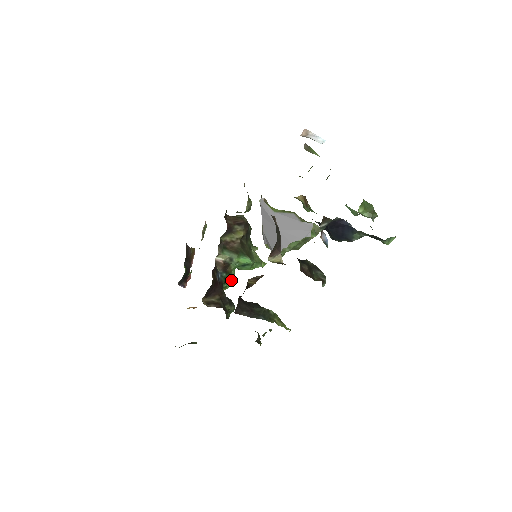
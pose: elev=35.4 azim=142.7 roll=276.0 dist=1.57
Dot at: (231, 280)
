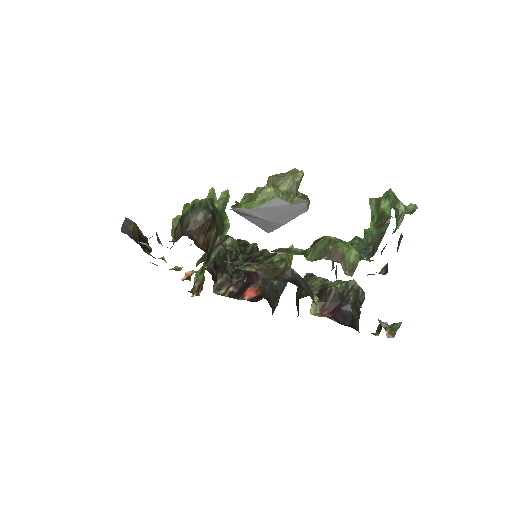
Dot at: occluded
